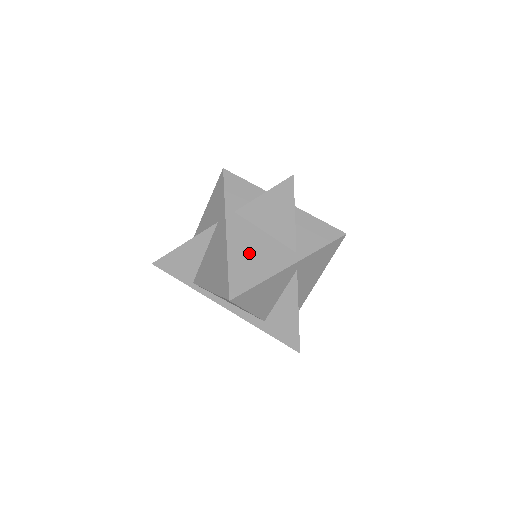
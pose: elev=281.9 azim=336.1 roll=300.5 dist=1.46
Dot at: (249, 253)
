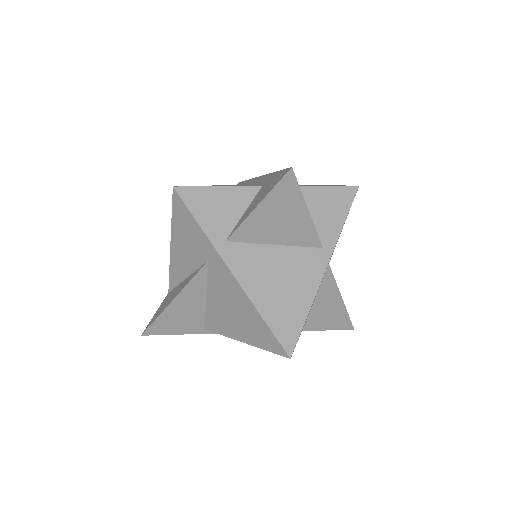
Dot at: (275, 285)
